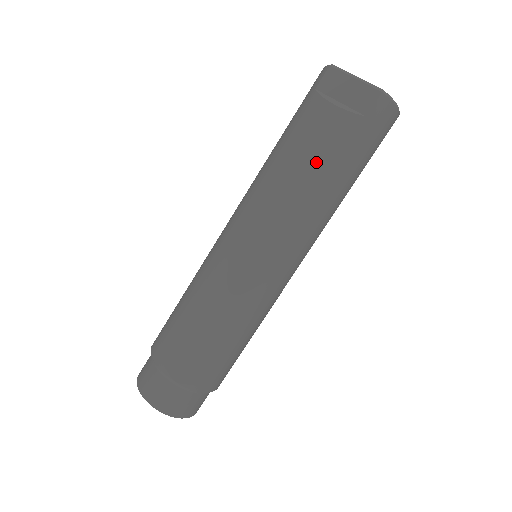
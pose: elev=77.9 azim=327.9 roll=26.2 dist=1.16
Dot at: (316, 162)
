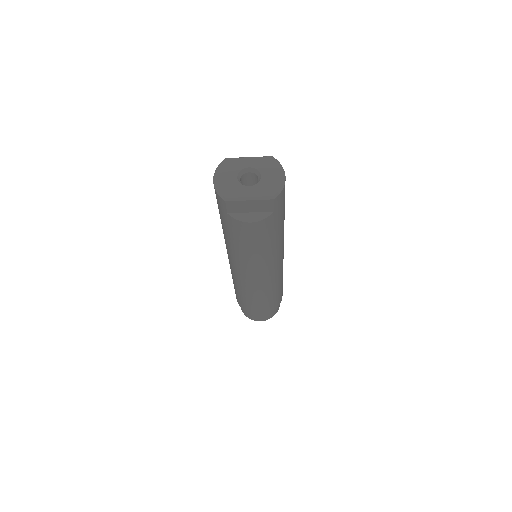
Dot at: (264, 242)
